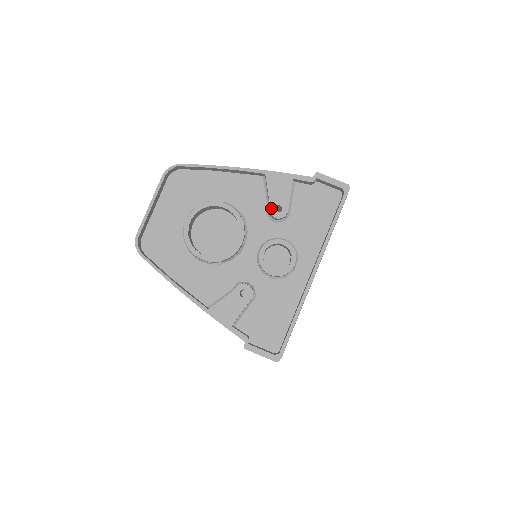
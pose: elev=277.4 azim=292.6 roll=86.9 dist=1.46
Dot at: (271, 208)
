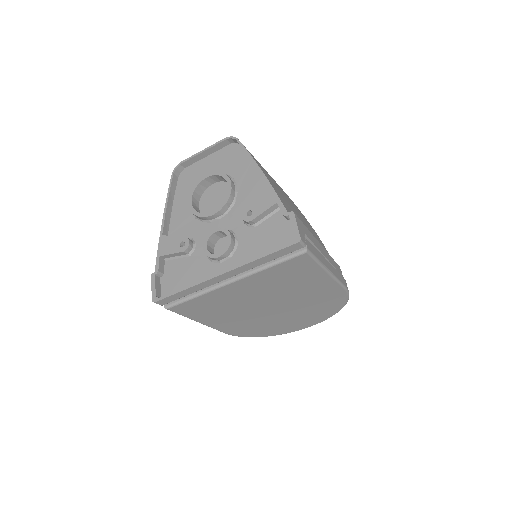
Dot at: (247, 209)
